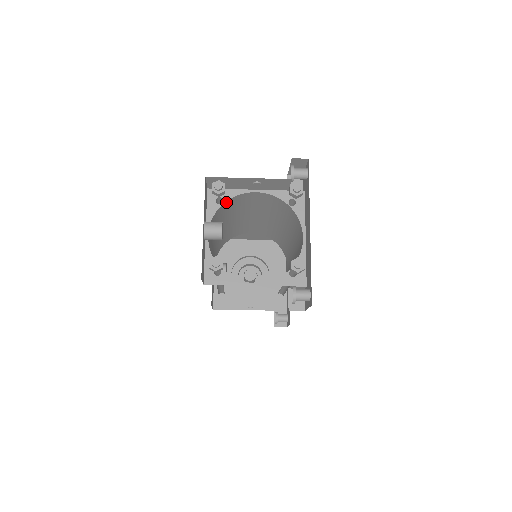
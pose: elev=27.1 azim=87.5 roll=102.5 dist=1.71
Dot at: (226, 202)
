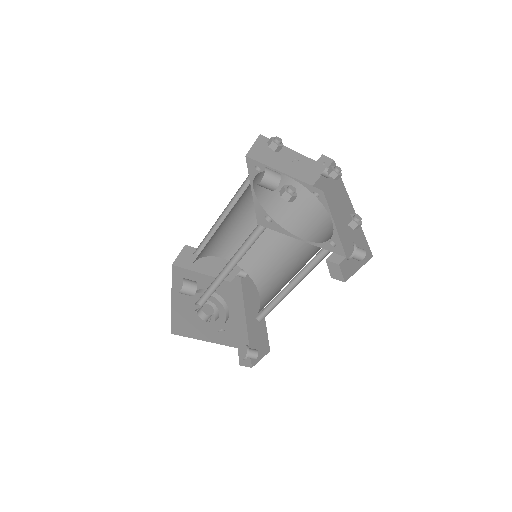
Dot at: (262, 173)
